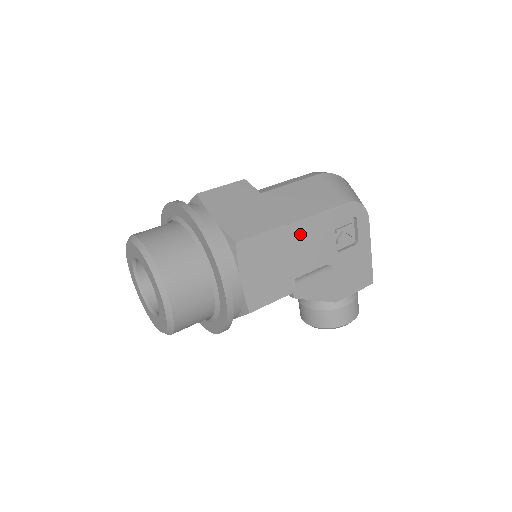
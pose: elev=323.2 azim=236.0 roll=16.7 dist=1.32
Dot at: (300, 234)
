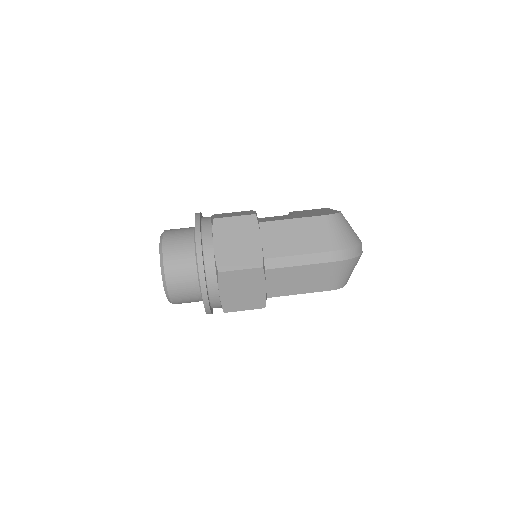
Dot at: occluded
